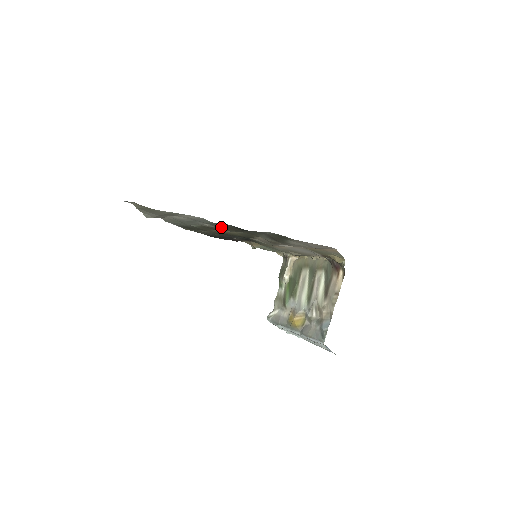
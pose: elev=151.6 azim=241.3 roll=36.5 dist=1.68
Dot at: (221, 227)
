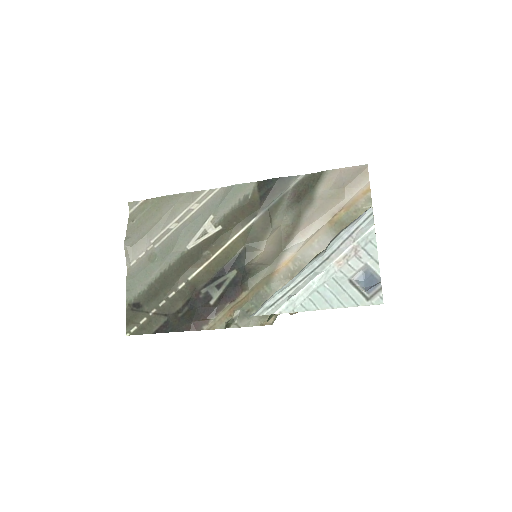
Dot at: (230, 218)
